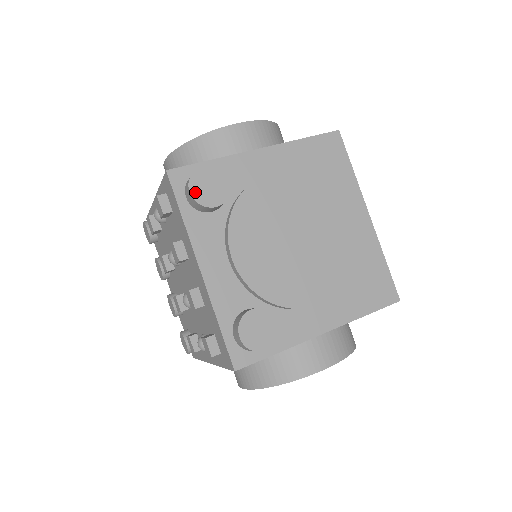
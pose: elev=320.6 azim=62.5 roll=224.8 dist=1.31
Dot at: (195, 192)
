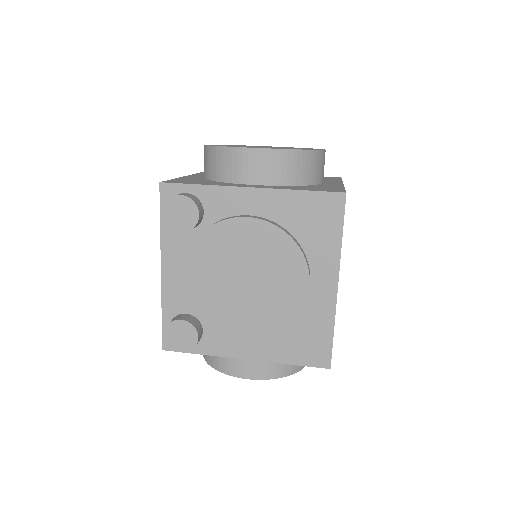
Dot at: (167, 214)
